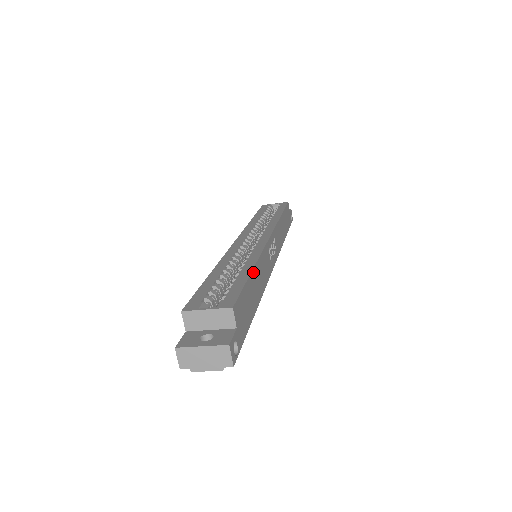
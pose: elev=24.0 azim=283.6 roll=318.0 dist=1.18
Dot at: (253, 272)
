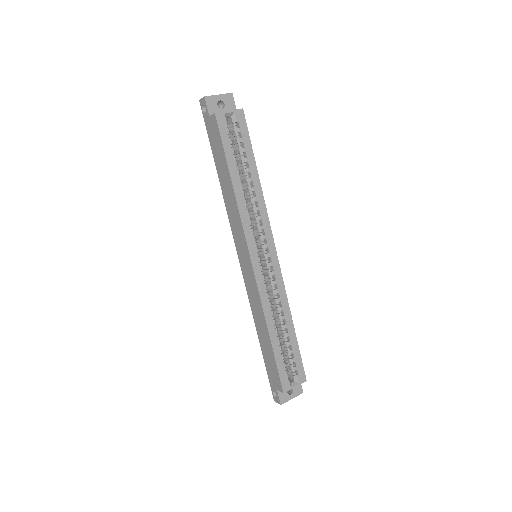
Dot at: (293, 328)
